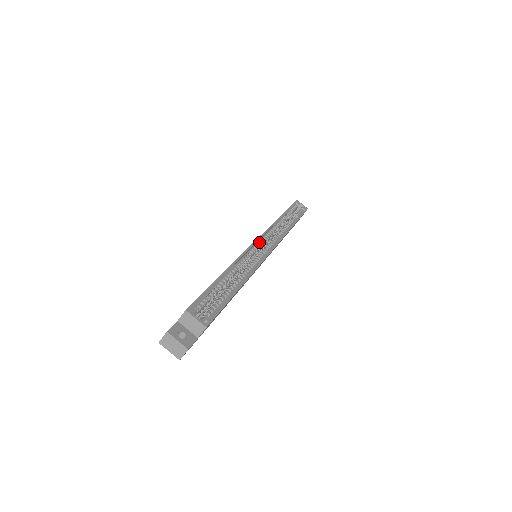
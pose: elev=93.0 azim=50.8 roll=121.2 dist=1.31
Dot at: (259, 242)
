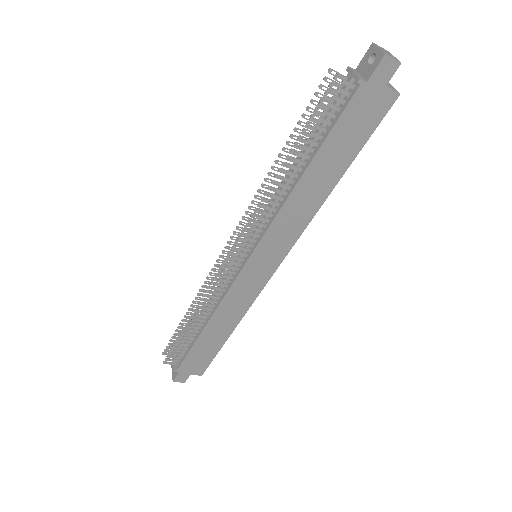
Dot at: occluded
